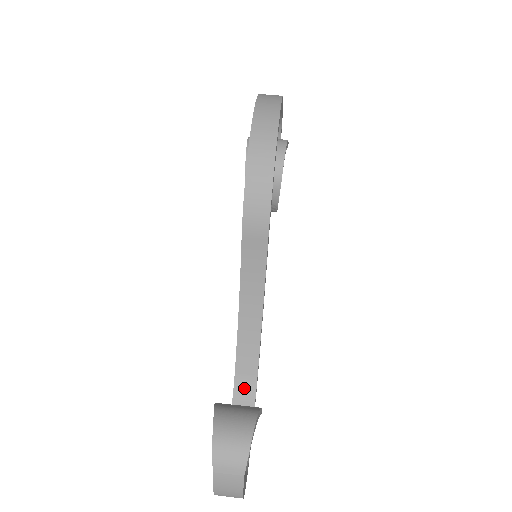
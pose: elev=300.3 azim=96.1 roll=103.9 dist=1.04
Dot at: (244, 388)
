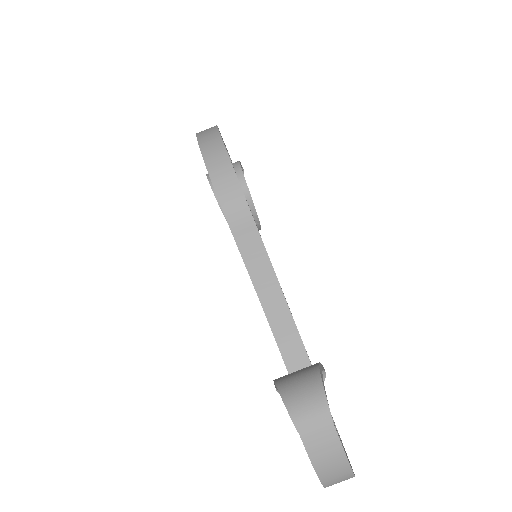
Dot at: occluded
